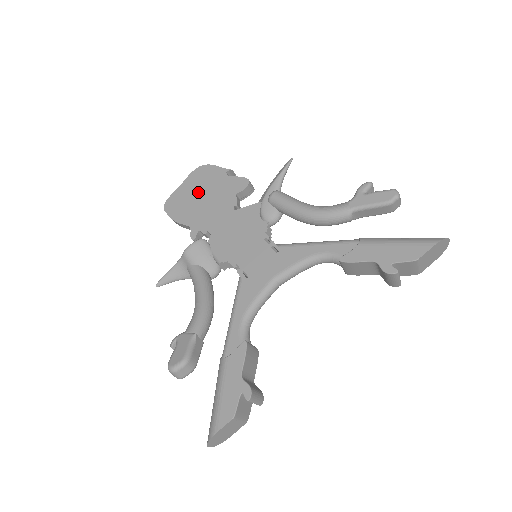
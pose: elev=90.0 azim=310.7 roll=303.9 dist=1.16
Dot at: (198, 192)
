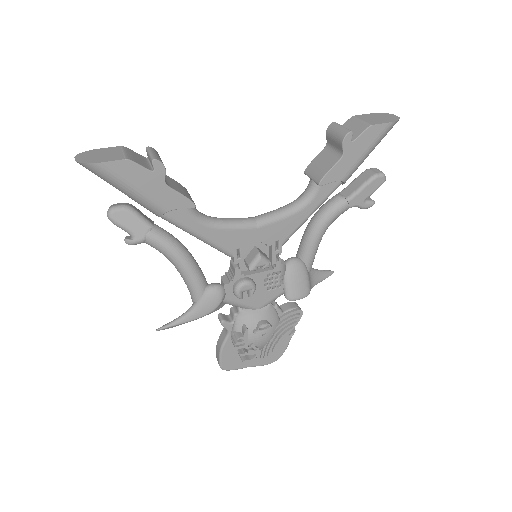
Dot at: occluded
